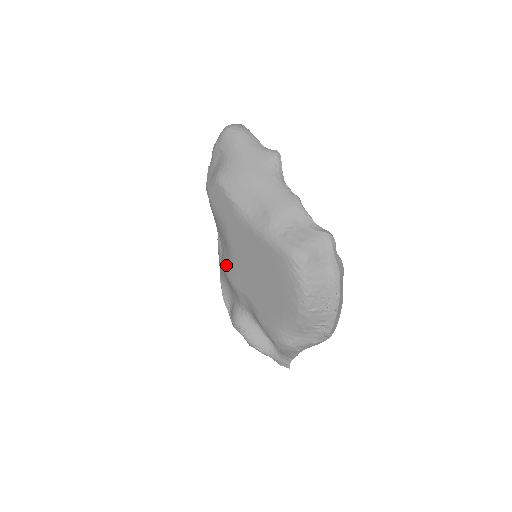
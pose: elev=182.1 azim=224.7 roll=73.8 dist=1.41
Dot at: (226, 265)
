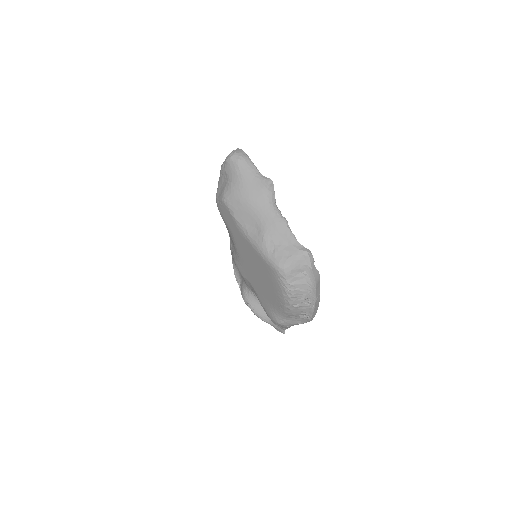
Dot at: (234, 257)
